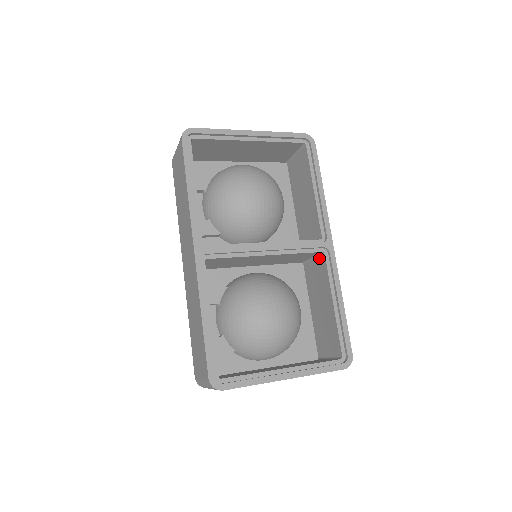
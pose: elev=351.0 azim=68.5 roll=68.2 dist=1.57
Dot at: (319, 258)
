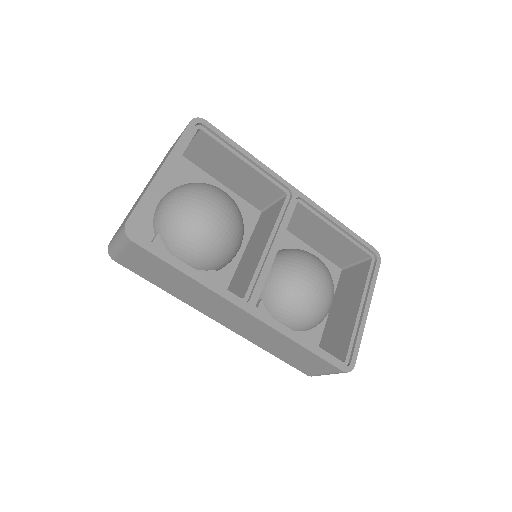
Dot at: occluded
